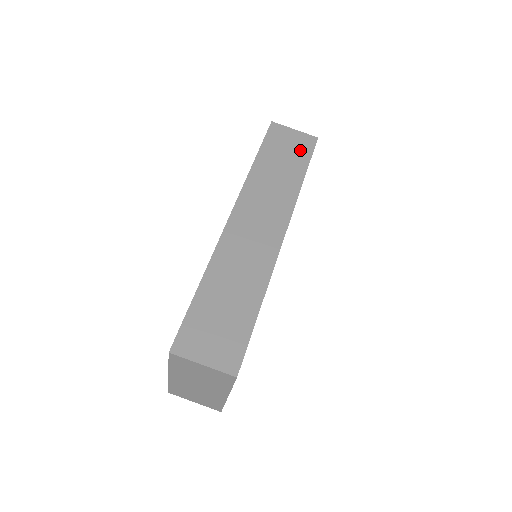
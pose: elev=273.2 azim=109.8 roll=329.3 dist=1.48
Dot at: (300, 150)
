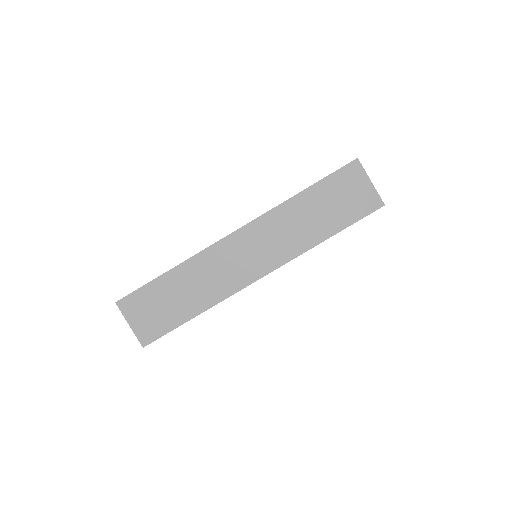
Dot at: (353, 208)
